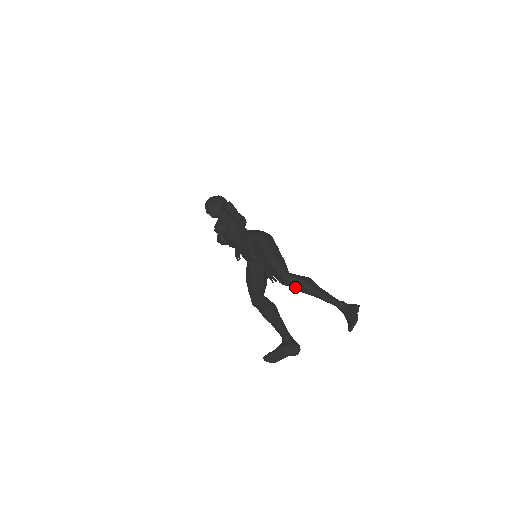
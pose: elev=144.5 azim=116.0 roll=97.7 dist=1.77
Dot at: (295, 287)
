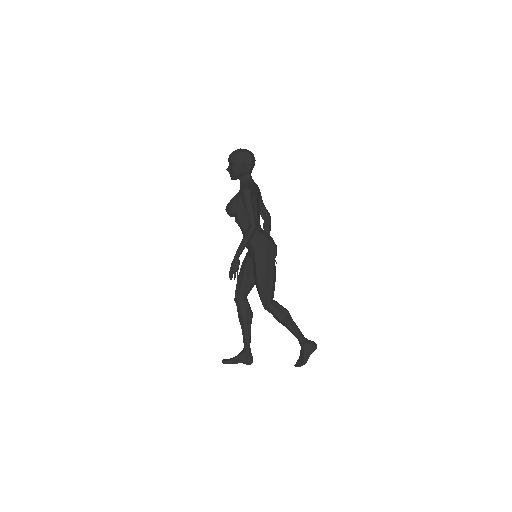
Dot at: occluded
